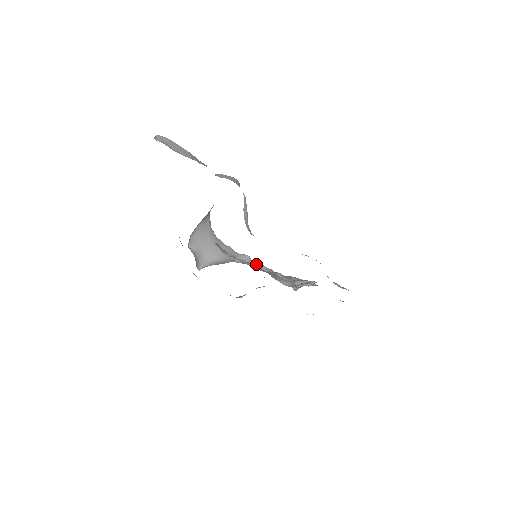
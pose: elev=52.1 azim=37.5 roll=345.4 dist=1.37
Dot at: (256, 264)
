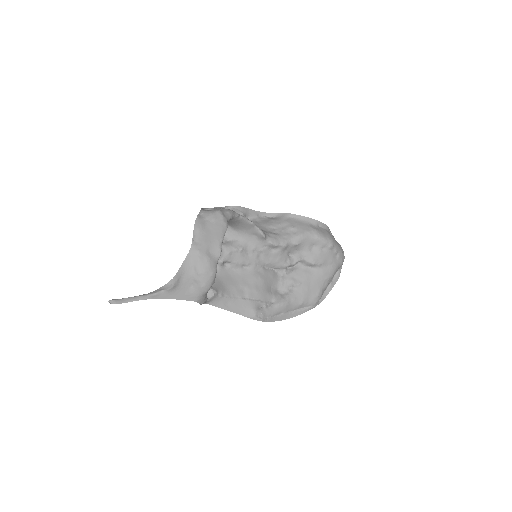
Dot at: (267, 244)
